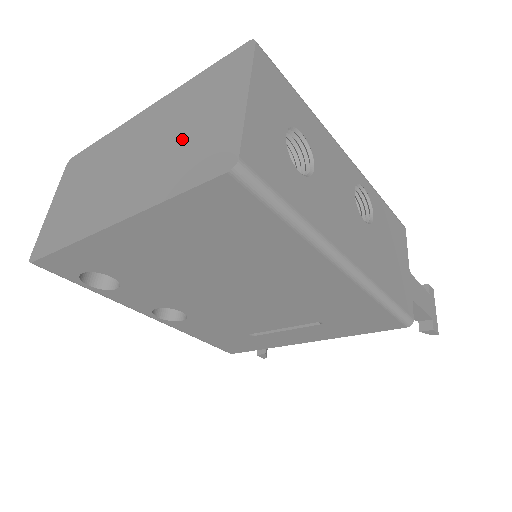
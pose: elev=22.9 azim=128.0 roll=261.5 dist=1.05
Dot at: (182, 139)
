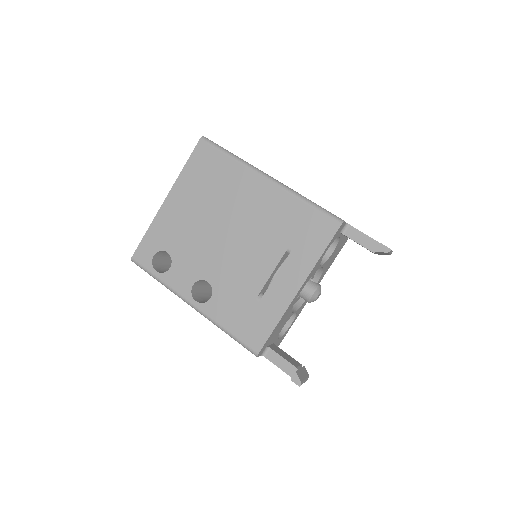
Dot at: occluded
